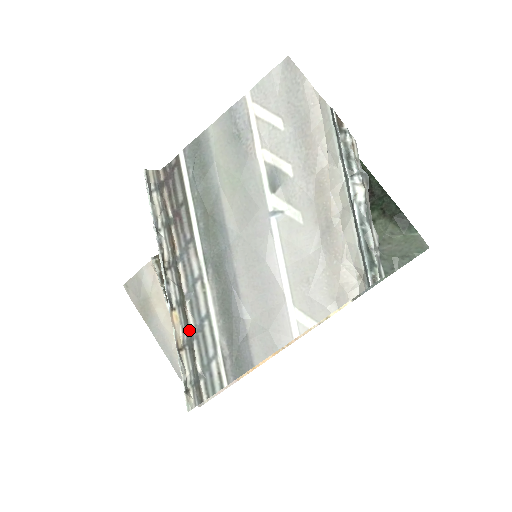
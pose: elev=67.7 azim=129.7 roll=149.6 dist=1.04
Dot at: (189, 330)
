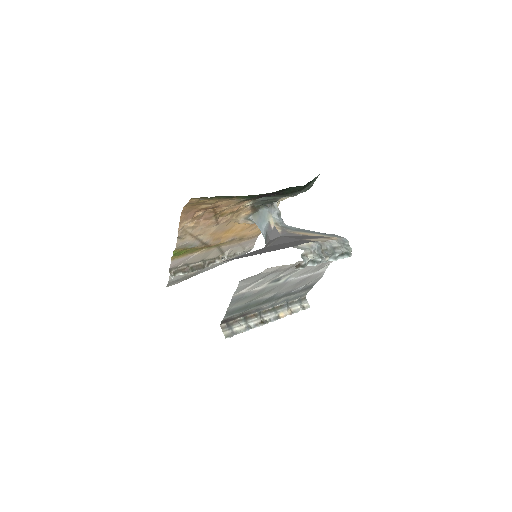
Dot at: (284, 305)
